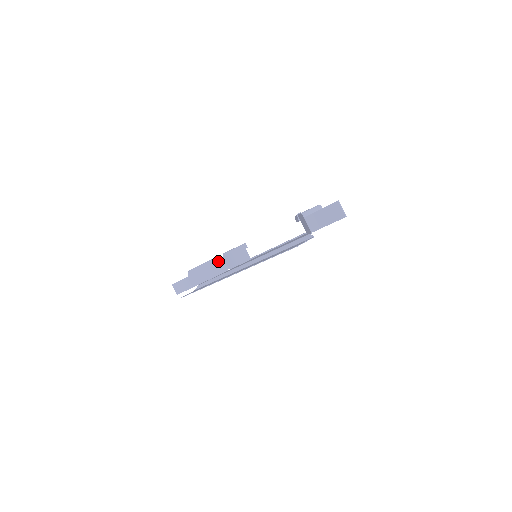
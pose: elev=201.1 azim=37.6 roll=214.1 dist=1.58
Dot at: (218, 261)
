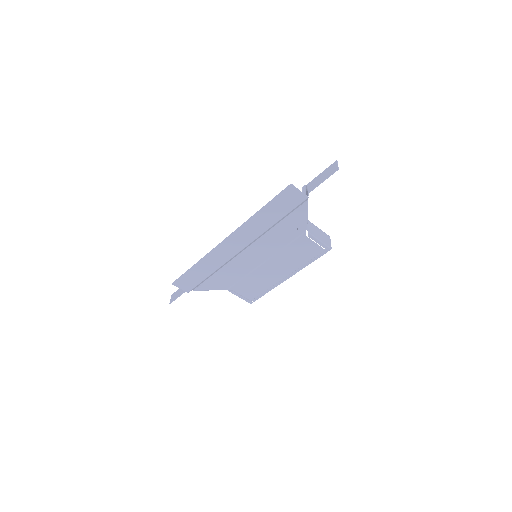
Dot at: occluded
